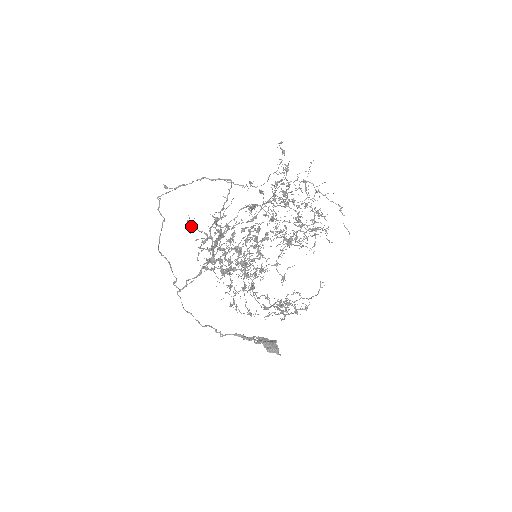
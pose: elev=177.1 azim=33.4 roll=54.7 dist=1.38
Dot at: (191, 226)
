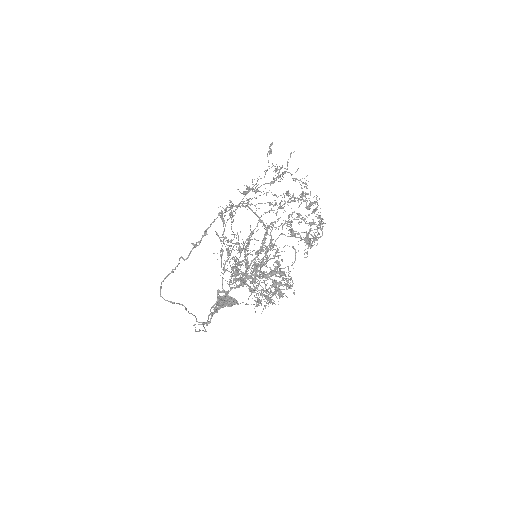
Dot at: occluded
